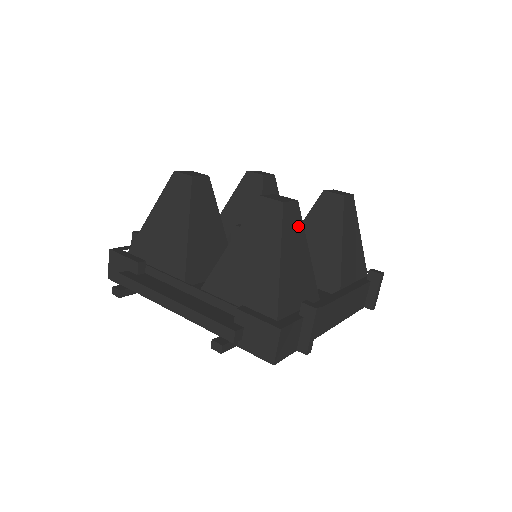
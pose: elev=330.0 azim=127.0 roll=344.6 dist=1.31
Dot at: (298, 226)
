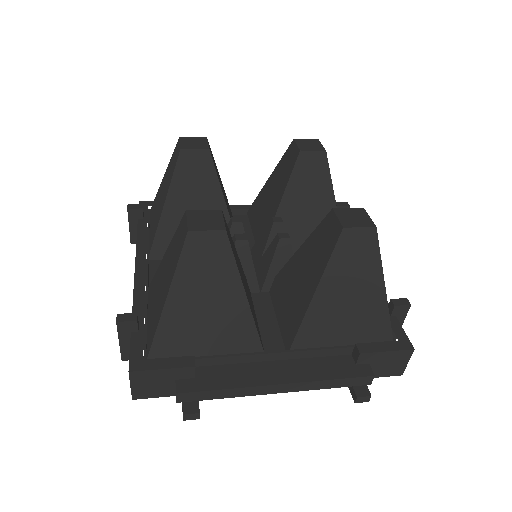
Dot at: occluded
